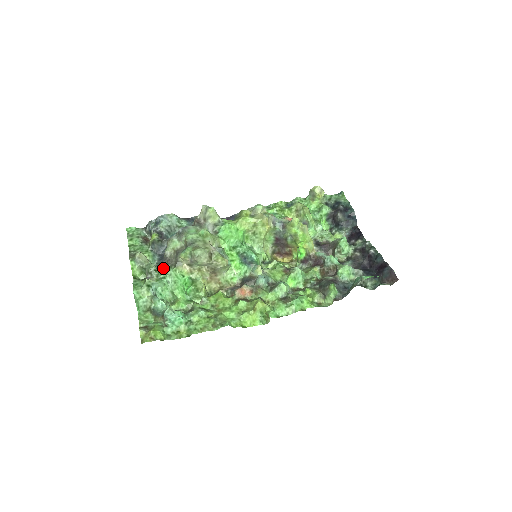
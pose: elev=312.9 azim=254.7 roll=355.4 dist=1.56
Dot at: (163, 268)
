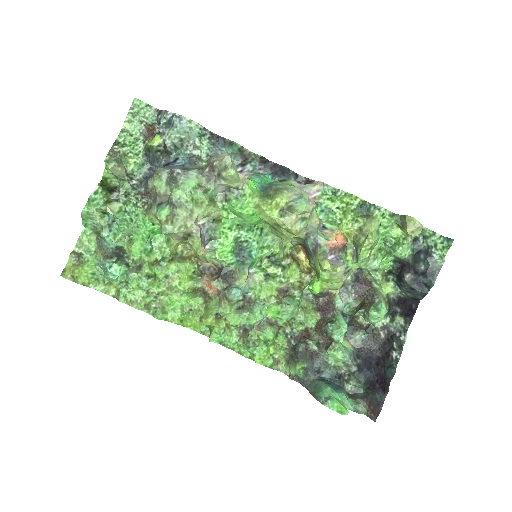
Dot at: (136, 198)
